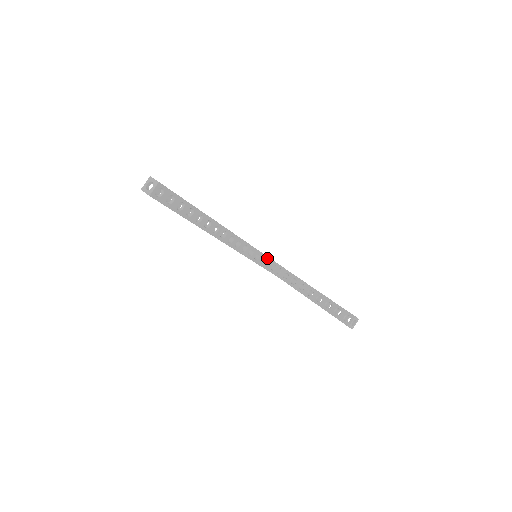
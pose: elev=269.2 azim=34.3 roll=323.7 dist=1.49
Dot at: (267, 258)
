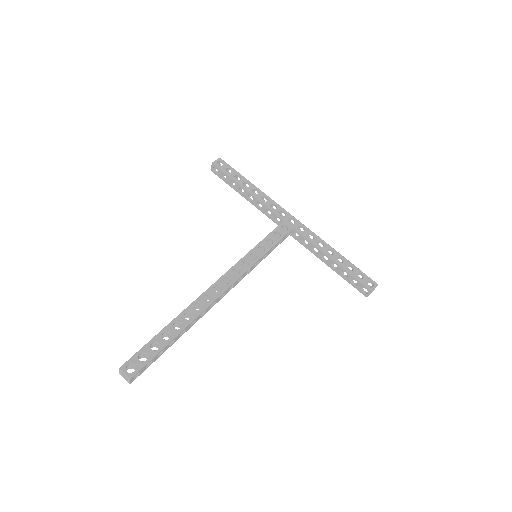
Dot at: (268, 251)
